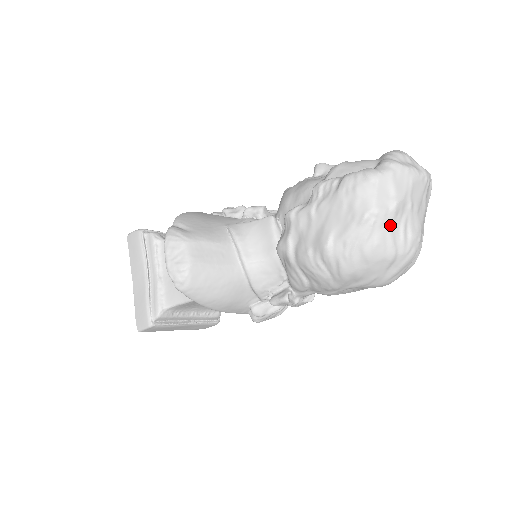
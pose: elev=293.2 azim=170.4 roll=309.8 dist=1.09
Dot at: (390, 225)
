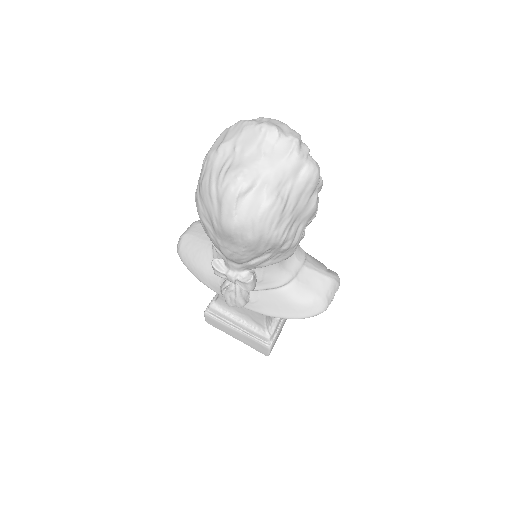
Dot at: (214, 163)
